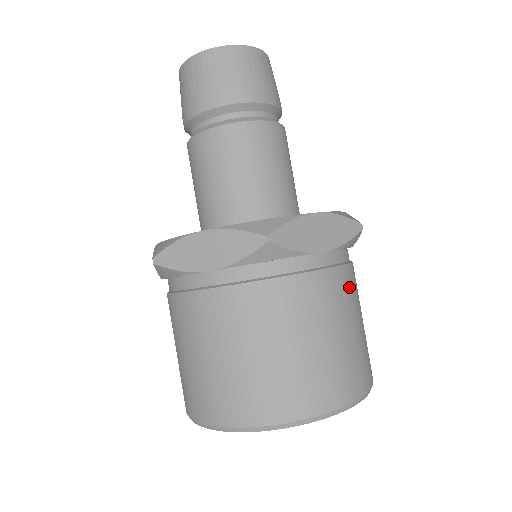
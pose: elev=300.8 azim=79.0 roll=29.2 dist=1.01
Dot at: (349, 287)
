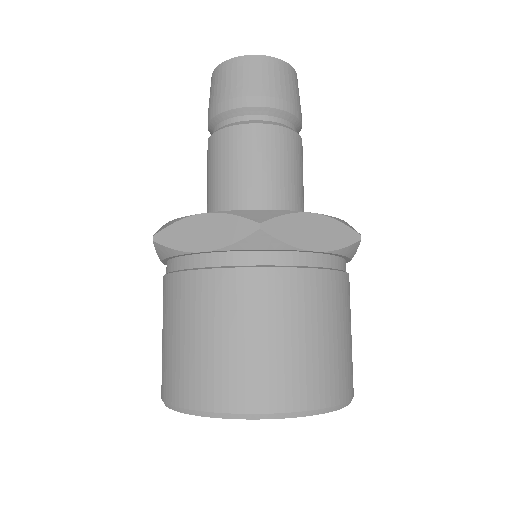
Dot at: (339, 294)
